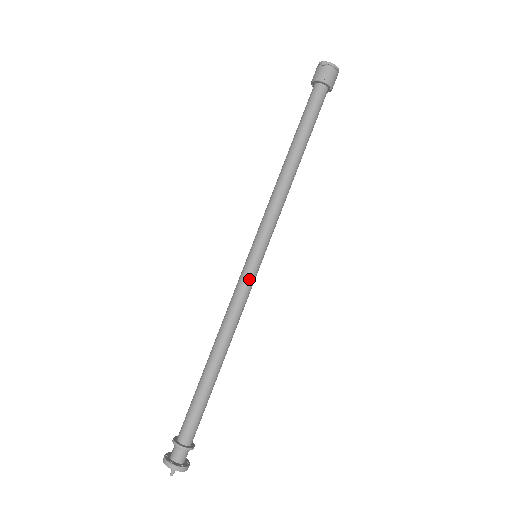
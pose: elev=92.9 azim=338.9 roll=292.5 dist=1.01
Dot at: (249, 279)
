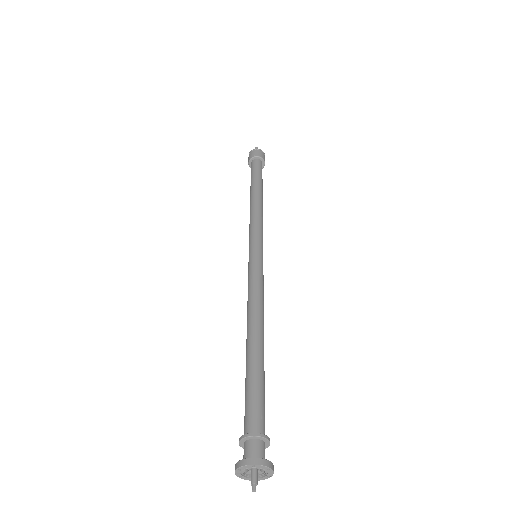
Dot at: (260, 268)
